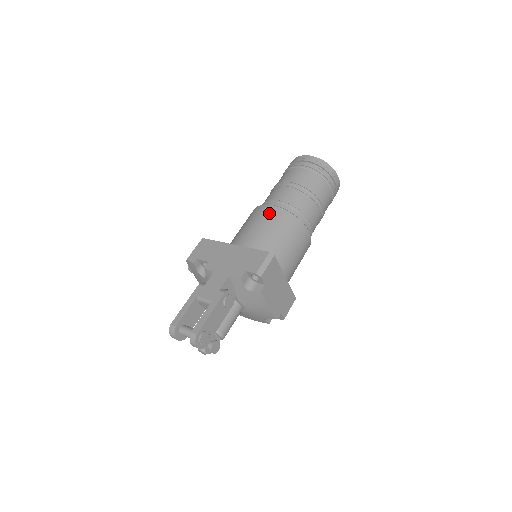
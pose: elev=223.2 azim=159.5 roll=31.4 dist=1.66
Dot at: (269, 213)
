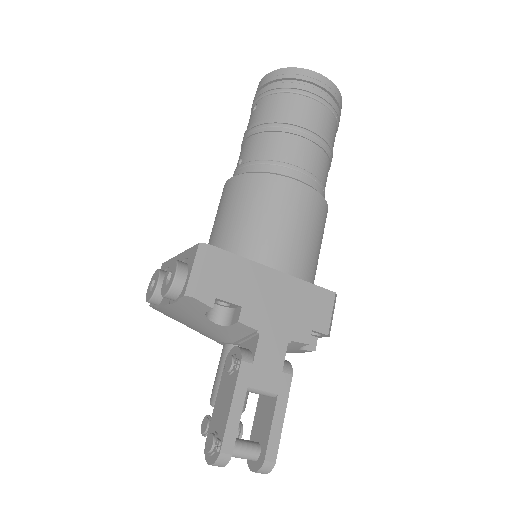
Dot at: (308, 203)
